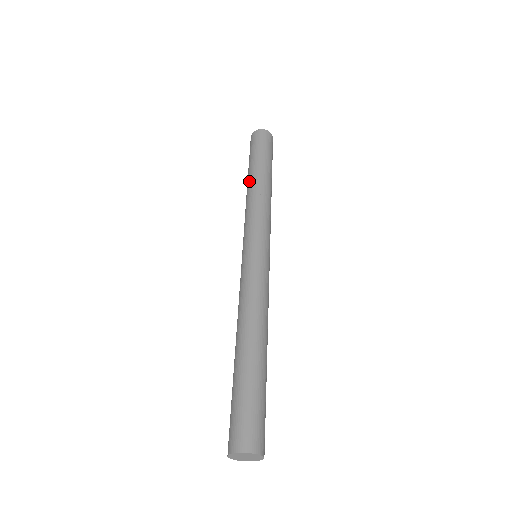
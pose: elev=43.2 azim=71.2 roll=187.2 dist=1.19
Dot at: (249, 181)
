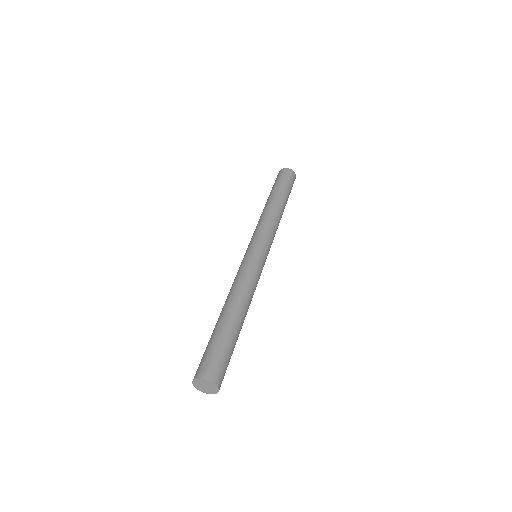
Dot at: (271, 201)
